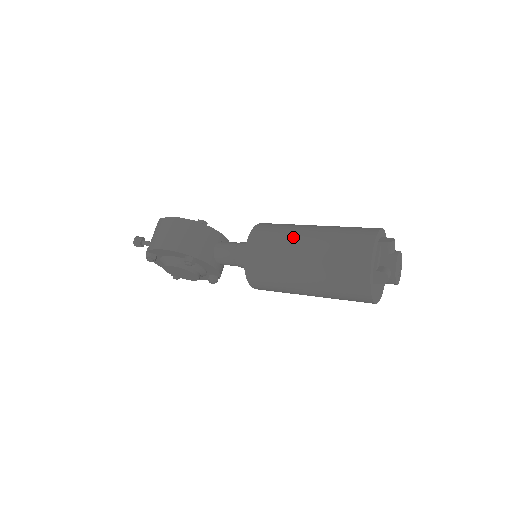
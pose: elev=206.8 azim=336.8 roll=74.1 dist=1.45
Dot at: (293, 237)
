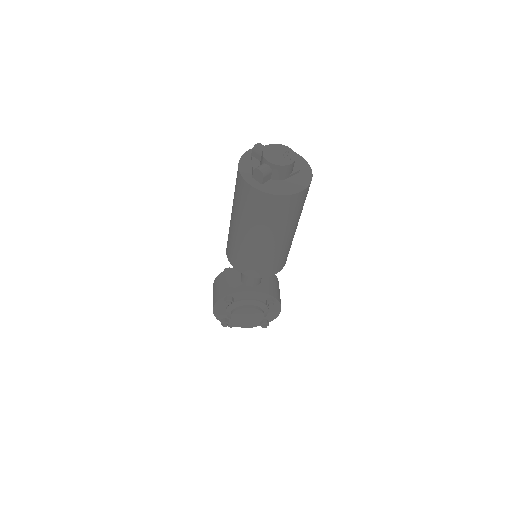
Dot at: occluded
